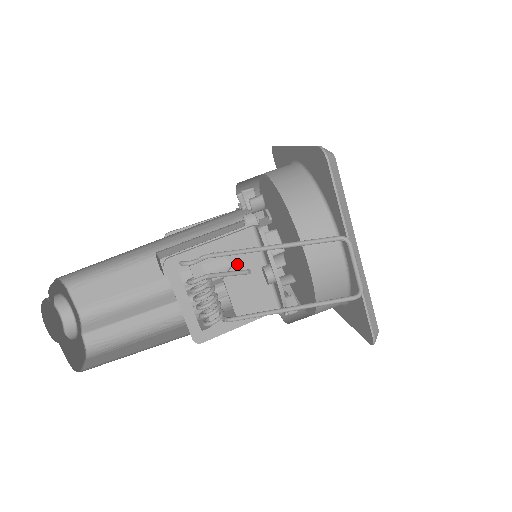
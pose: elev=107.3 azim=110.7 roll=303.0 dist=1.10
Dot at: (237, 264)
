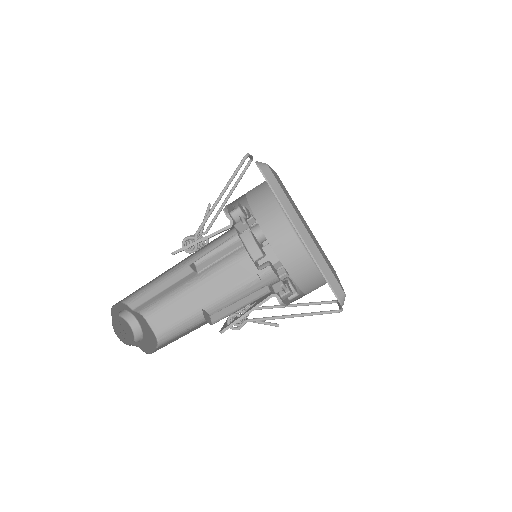
Dot at: occluded
